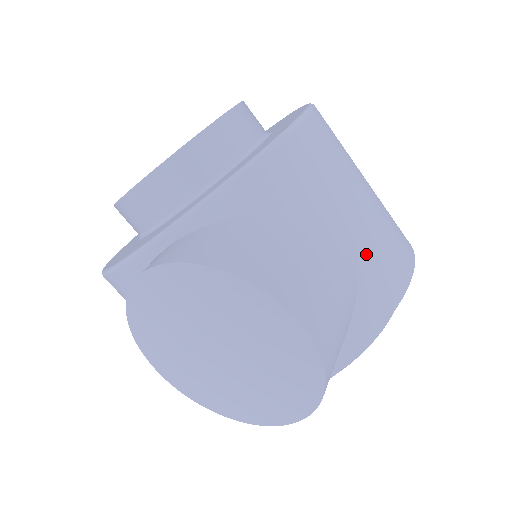
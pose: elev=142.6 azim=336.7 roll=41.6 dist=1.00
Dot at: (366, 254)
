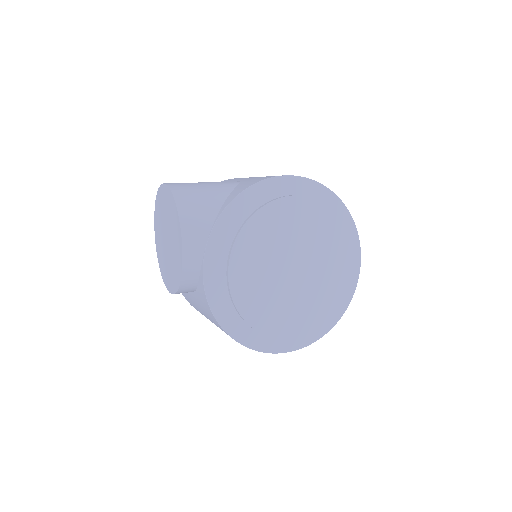
Dot at: (246, 181)
